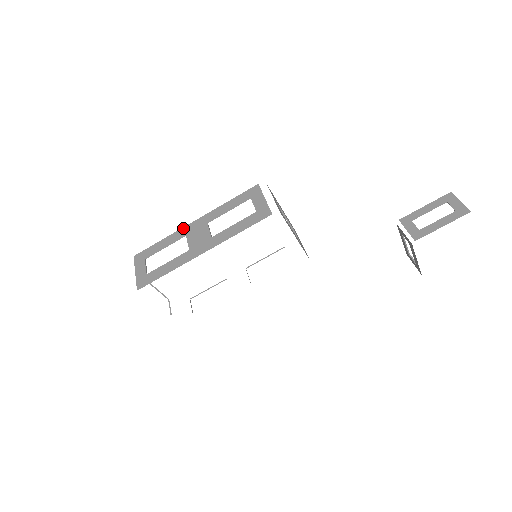
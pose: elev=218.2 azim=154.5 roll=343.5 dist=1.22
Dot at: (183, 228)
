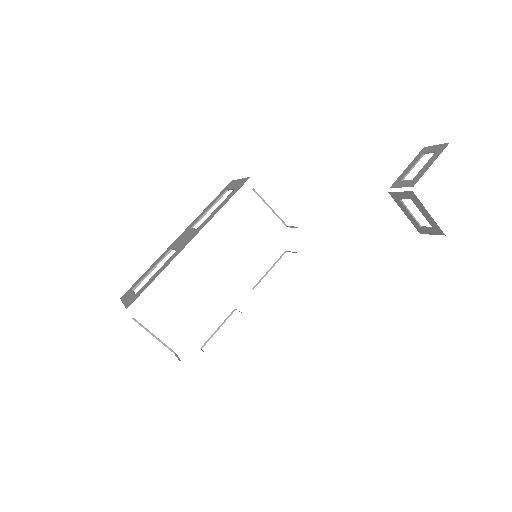
Dot at: (168, 248)
